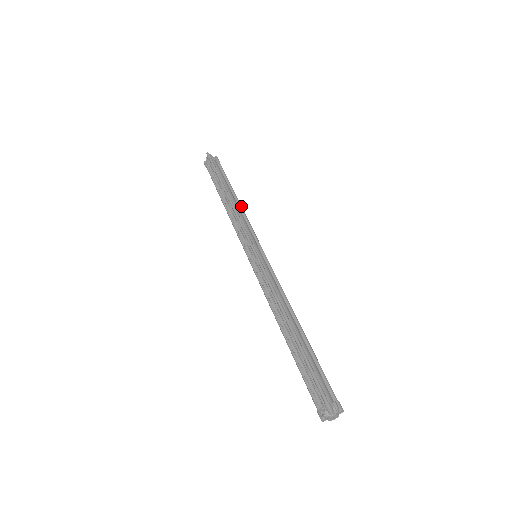
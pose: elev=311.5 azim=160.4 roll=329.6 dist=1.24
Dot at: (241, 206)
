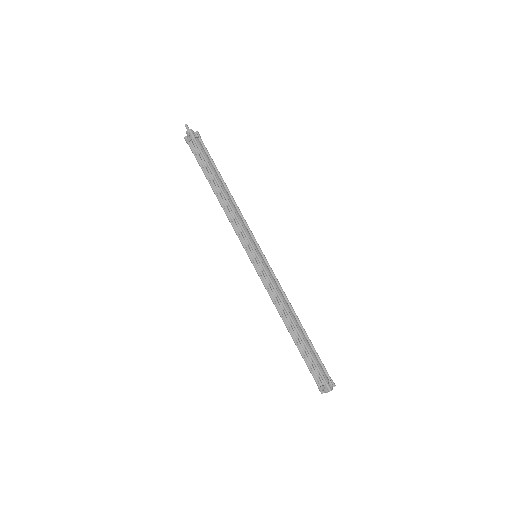
Dot at: (234, 200)
